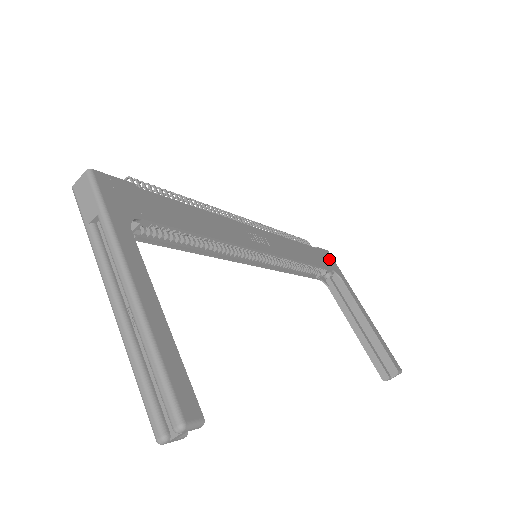
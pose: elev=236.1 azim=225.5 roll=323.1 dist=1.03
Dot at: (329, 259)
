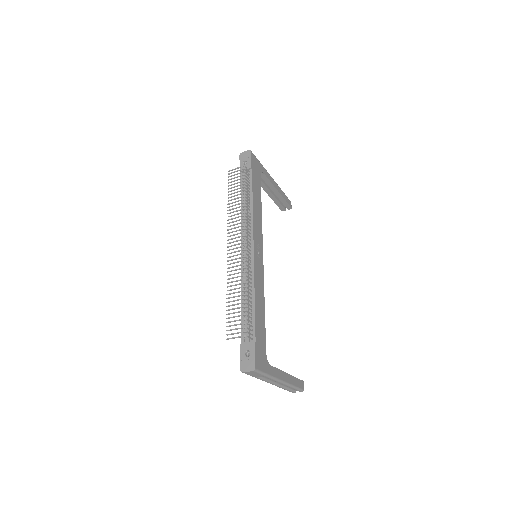
Dot at: (255, 164)
